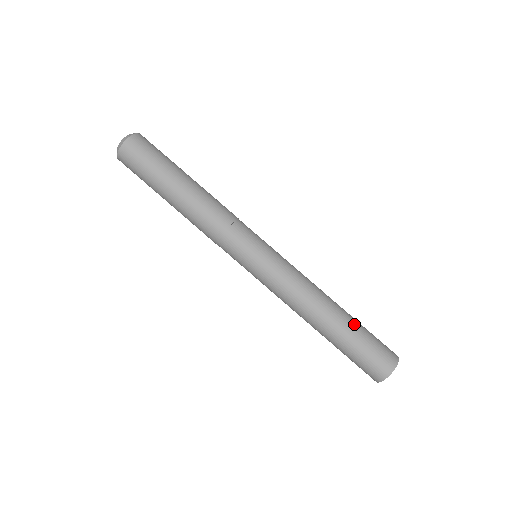
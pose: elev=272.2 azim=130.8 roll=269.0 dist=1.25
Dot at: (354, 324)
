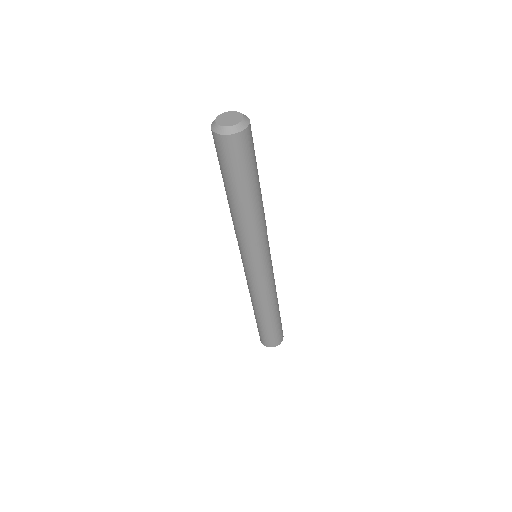
Dot at: (271, 324)
